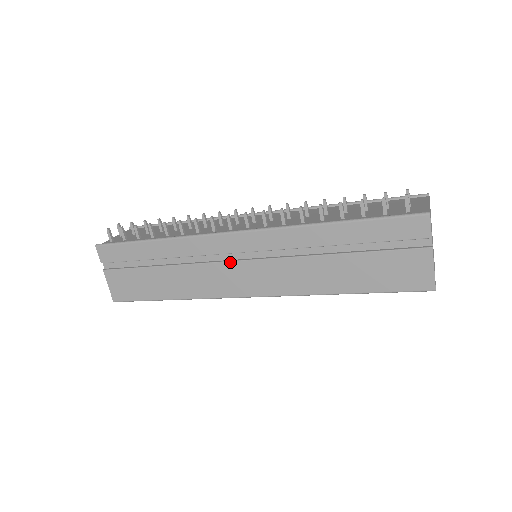
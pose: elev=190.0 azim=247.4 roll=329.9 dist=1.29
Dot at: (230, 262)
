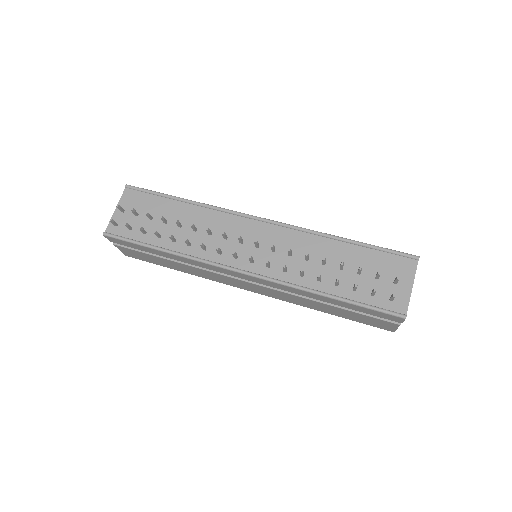
Dot at: (234, 279)
